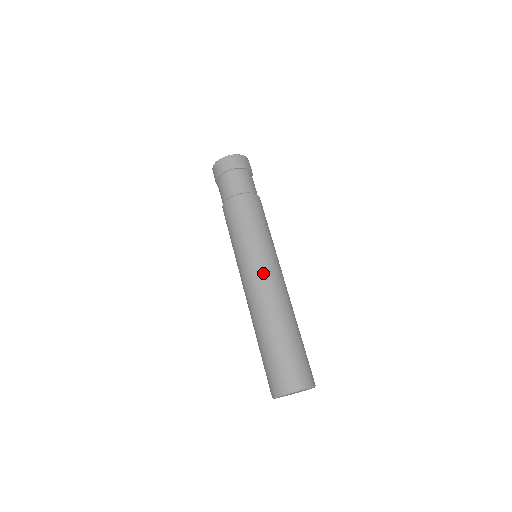
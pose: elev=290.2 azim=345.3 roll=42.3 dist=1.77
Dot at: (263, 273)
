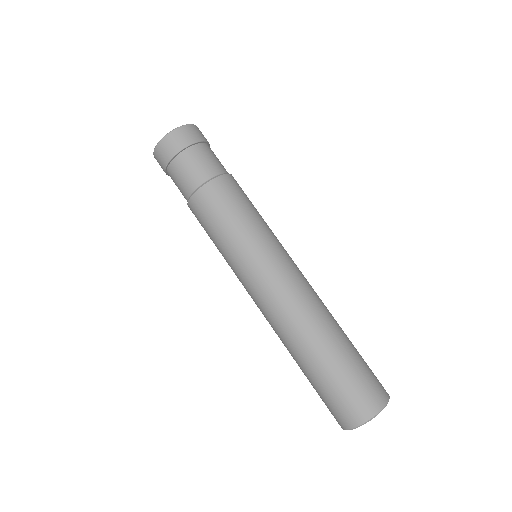
Dot at: (282, 278)
